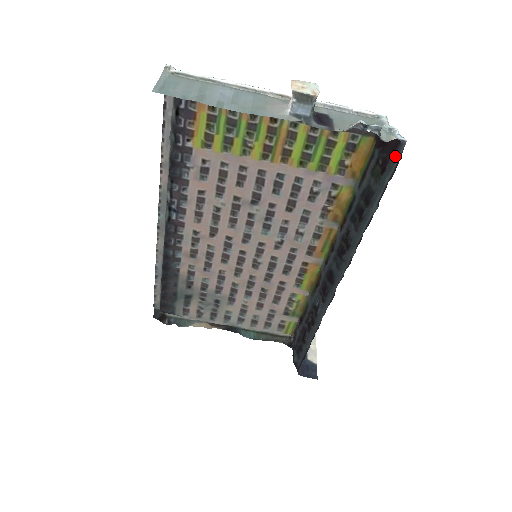
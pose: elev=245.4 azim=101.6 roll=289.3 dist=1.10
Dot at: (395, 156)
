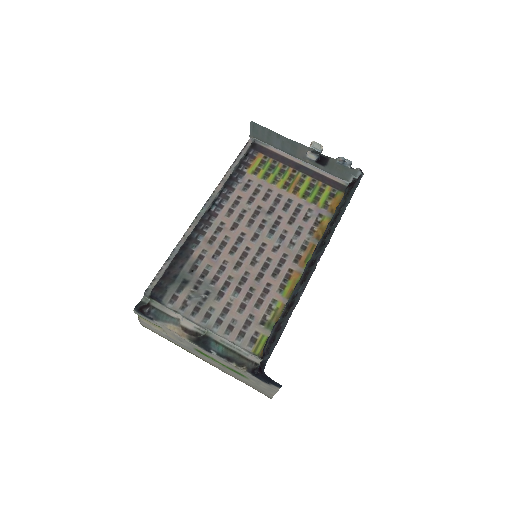
Dot at: (358, 181)
